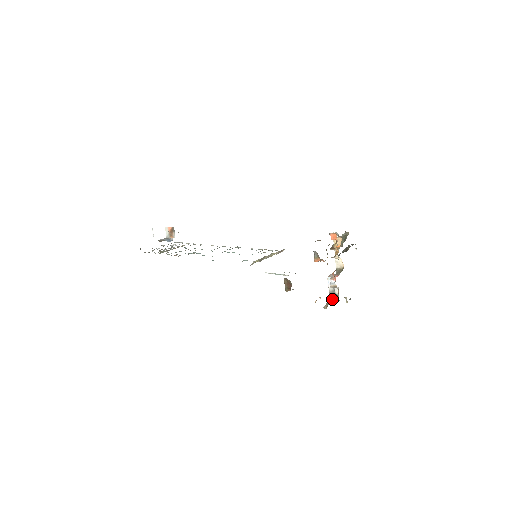
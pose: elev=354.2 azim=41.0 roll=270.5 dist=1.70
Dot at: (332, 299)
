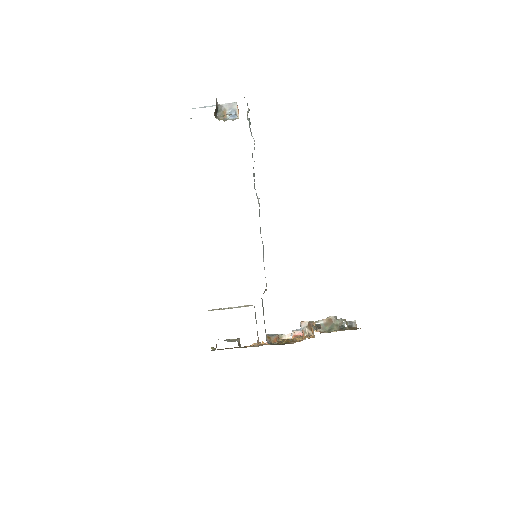
Dot at: (290, 335)
